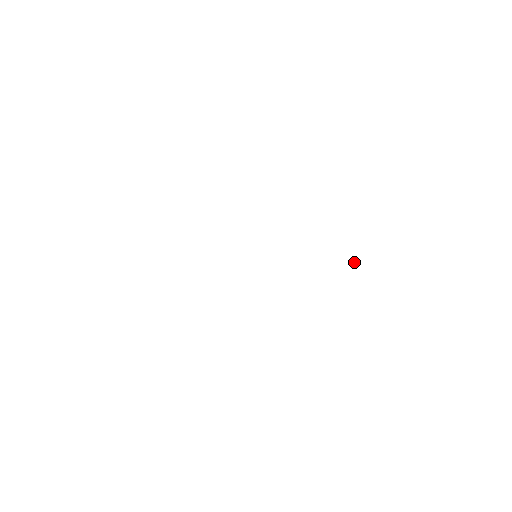
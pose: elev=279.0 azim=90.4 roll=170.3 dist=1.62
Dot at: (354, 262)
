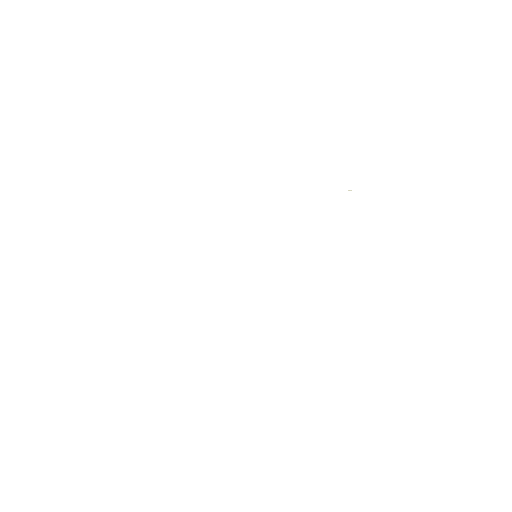
Dot at: occluded
